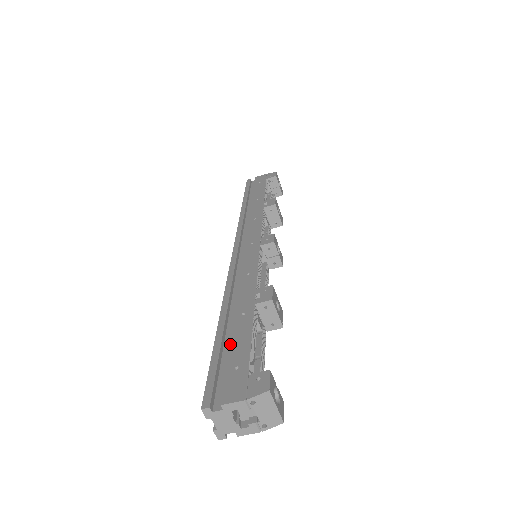
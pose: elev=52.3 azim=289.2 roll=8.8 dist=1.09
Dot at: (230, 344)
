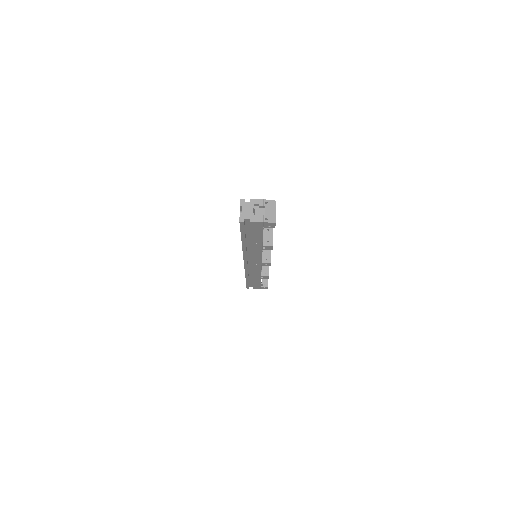
Dot at: occluded
